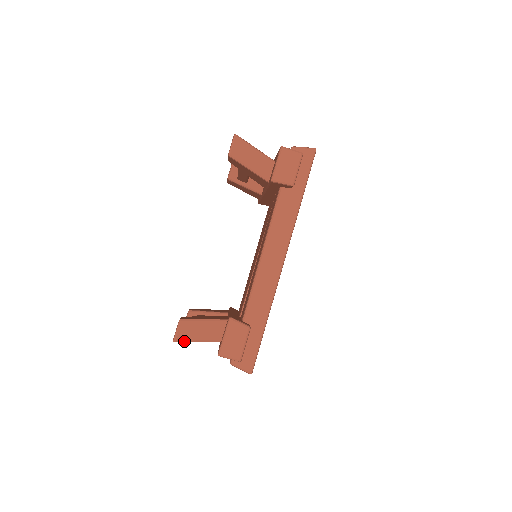
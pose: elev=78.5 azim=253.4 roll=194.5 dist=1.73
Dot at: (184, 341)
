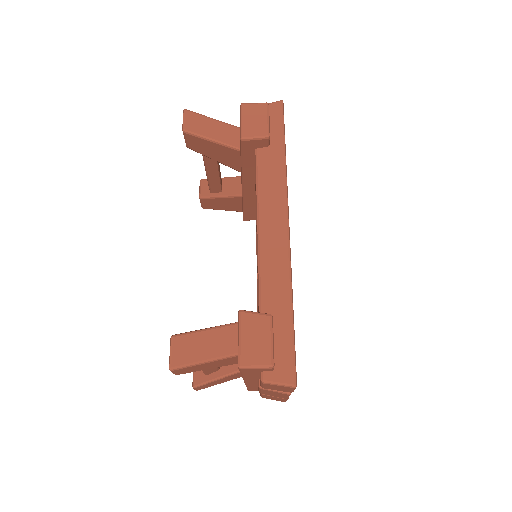
Dot at: (185, 365)
